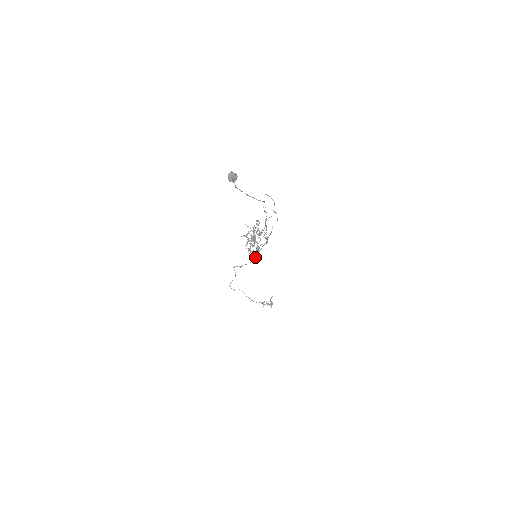
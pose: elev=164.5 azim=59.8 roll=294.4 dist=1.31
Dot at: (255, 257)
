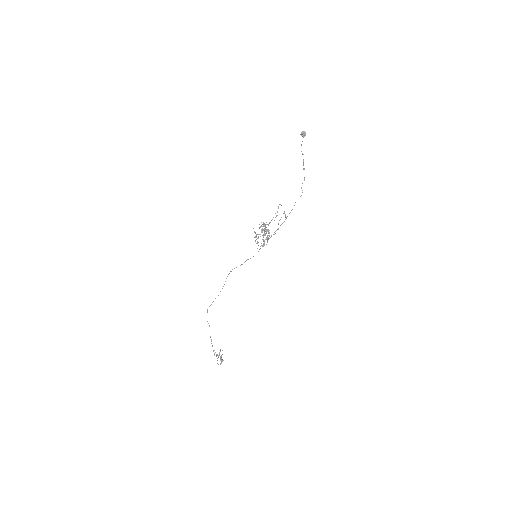
Dot at: occluded
